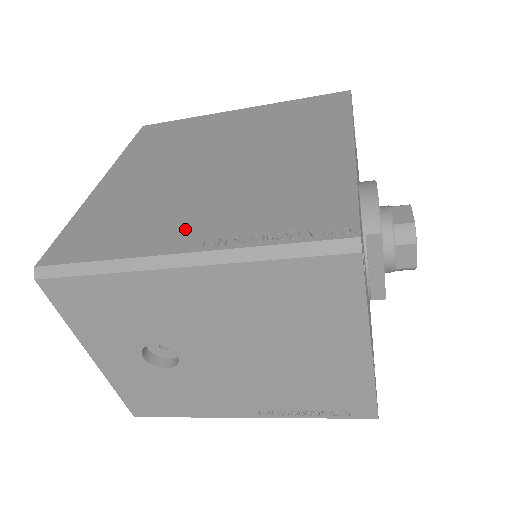
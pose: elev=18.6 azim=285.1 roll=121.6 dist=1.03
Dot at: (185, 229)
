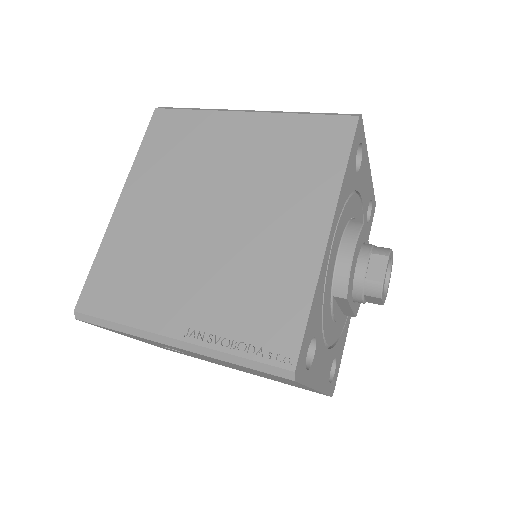
Dot at: (177, 308)
